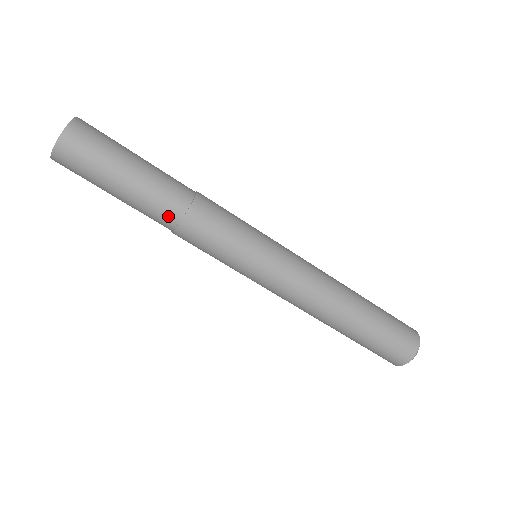
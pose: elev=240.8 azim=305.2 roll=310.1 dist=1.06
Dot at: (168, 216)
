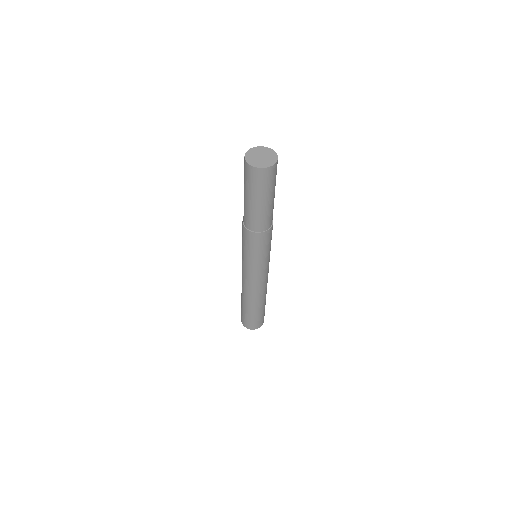
Dot at: (245, 220)
